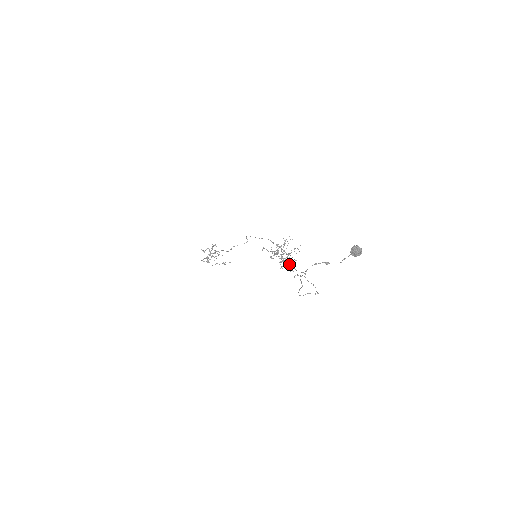
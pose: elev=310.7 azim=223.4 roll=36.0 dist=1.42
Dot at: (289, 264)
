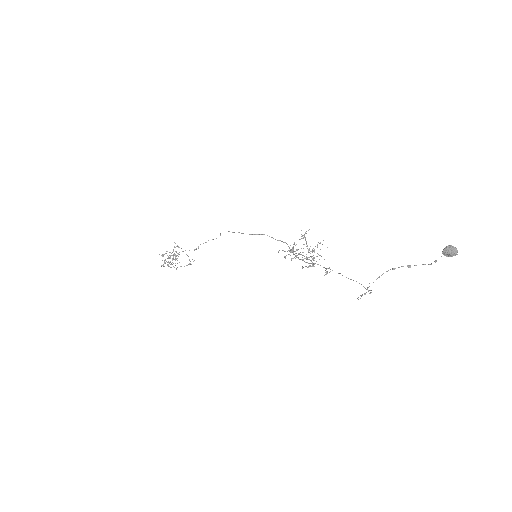
Dot at: occluded
